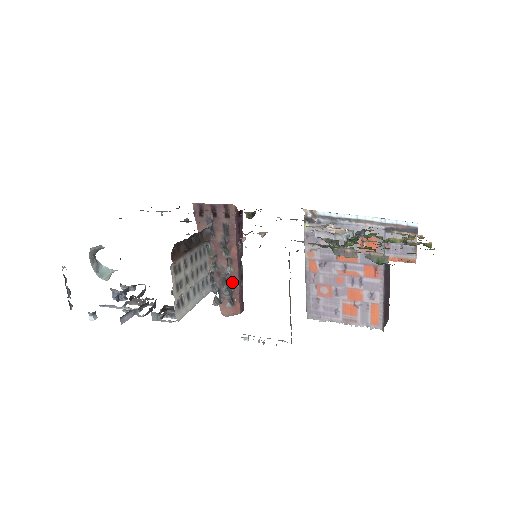
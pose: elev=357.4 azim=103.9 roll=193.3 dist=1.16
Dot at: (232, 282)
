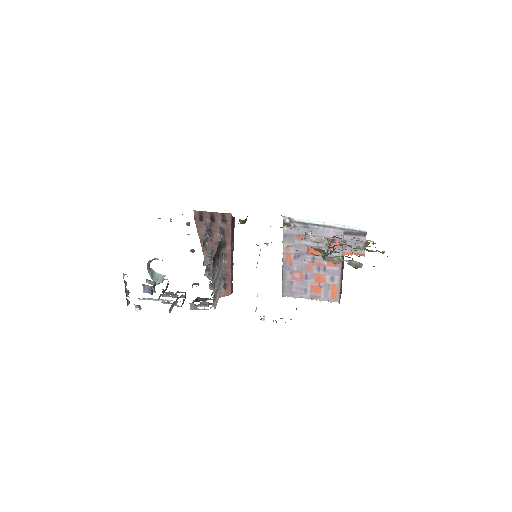
Dot at: (226, 271)
